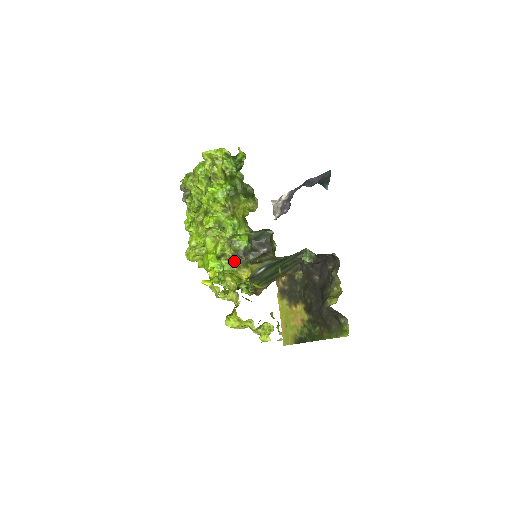
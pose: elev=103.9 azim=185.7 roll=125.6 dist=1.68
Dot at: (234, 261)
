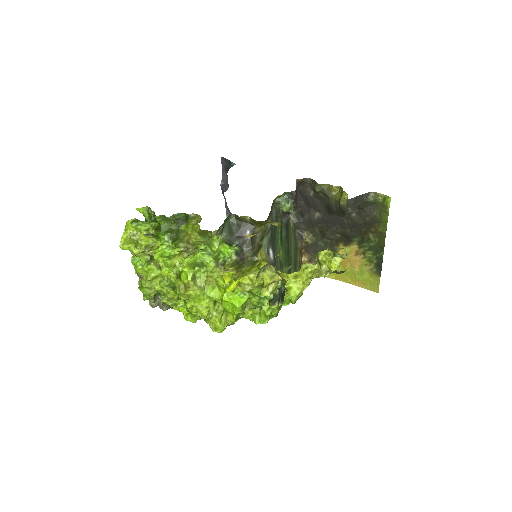
Dot at: (242, 272)
